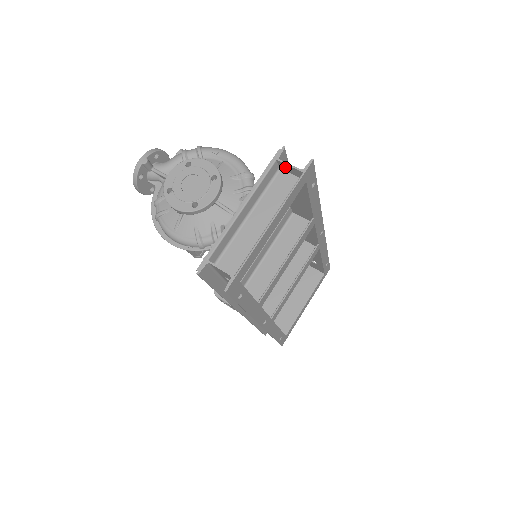
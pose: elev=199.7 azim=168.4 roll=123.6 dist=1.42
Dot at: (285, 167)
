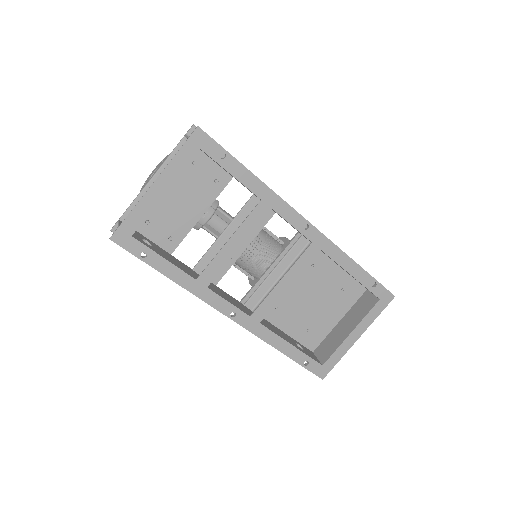
Dot at: occluded
